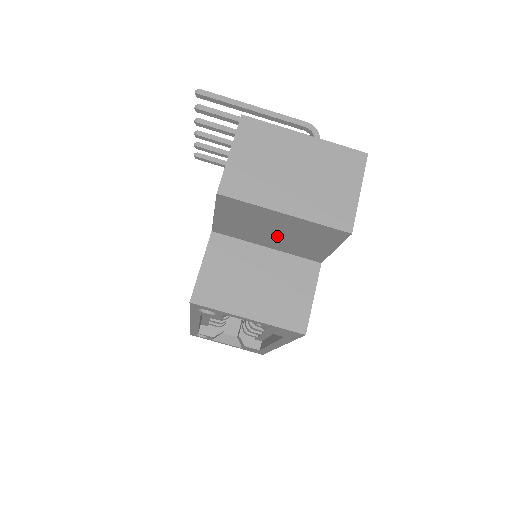
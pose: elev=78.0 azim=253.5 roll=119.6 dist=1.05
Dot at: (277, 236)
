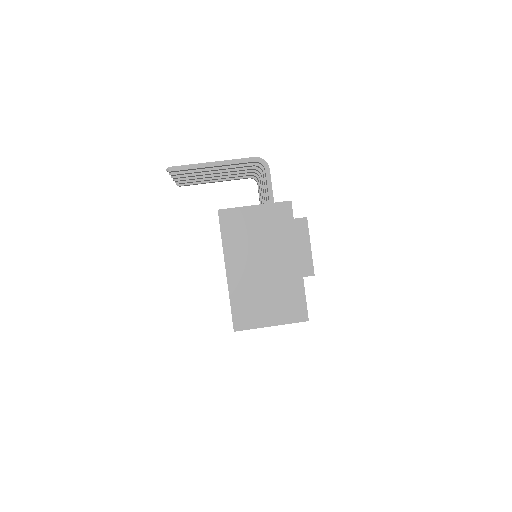
Dot at: occluded
